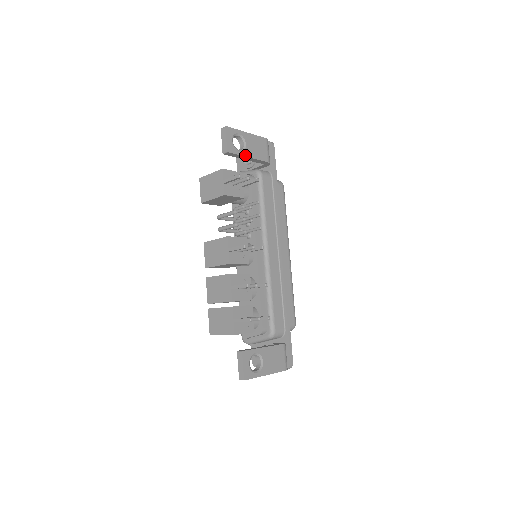
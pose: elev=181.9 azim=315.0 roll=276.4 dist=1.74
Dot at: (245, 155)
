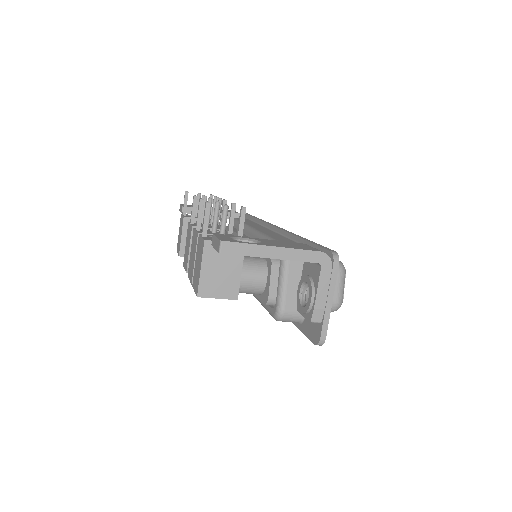
Dot at: occluded
